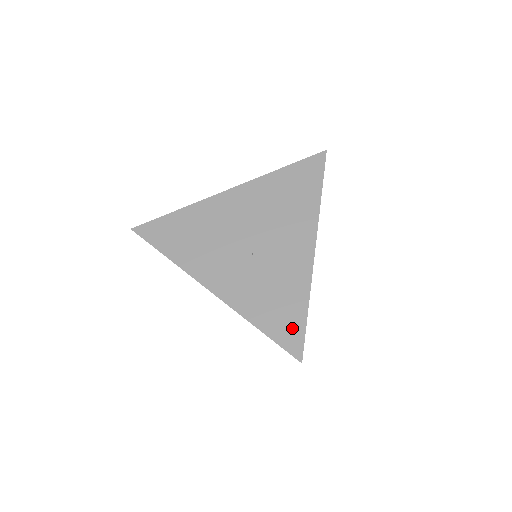
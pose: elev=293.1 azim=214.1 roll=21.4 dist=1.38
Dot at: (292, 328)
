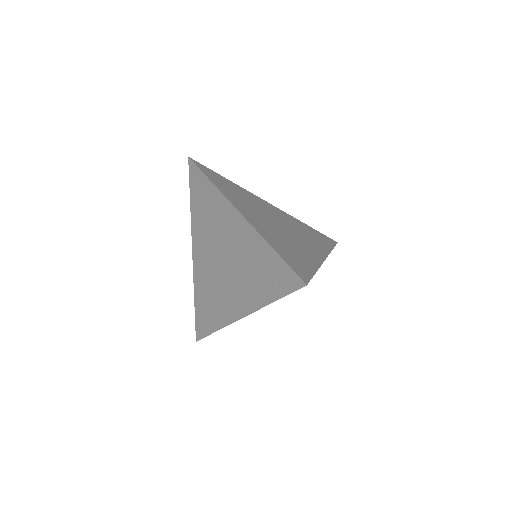
Dot at: (281, 274)
